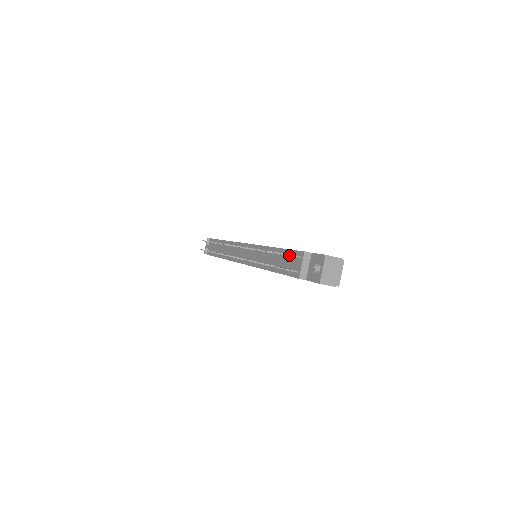
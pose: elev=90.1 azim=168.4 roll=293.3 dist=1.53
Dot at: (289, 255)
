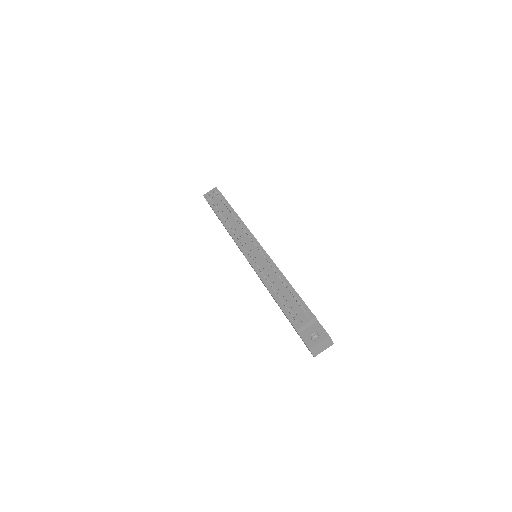
Dot at: (302, 307)
